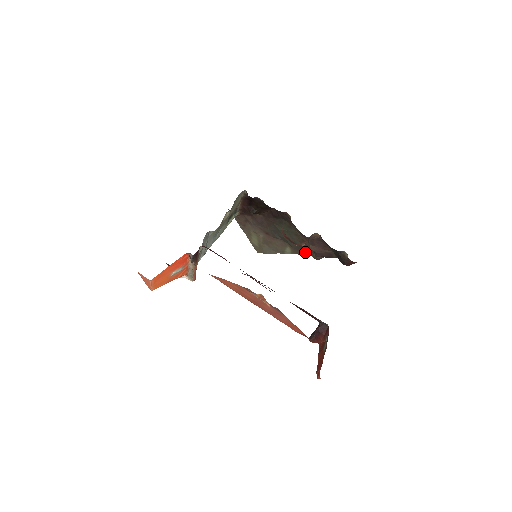
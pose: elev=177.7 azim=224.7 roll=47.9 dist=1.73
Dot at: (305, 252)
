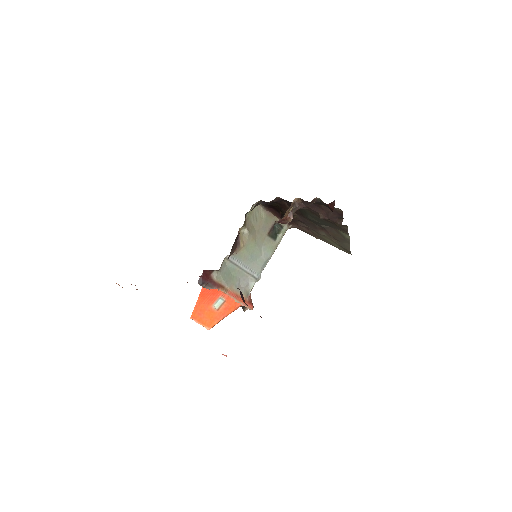
Dot at: occluded
